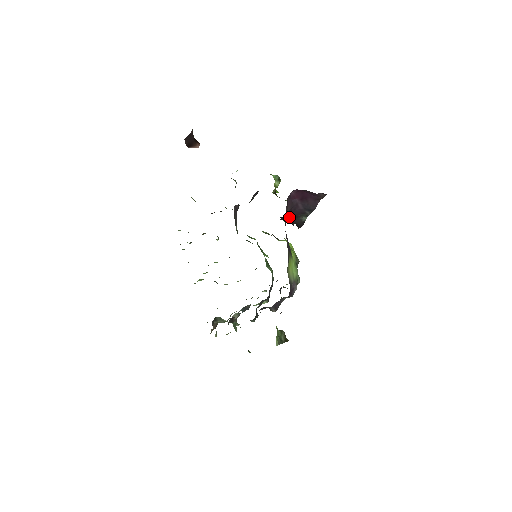
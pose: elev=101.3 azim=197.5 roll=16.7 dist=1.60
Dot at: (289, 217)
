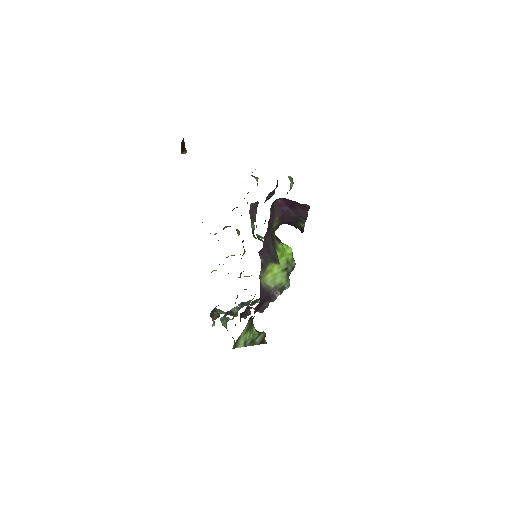
Dot at: (287, 222)
